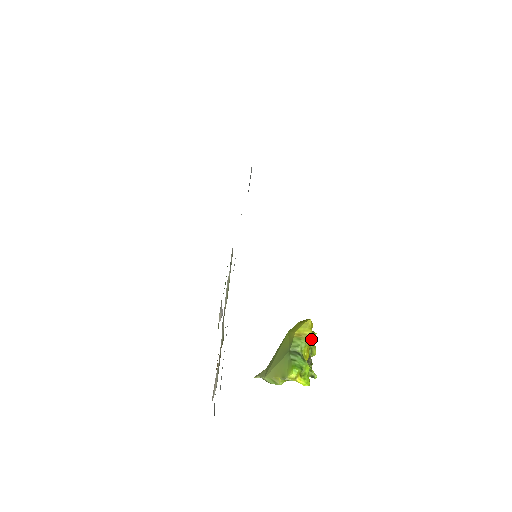
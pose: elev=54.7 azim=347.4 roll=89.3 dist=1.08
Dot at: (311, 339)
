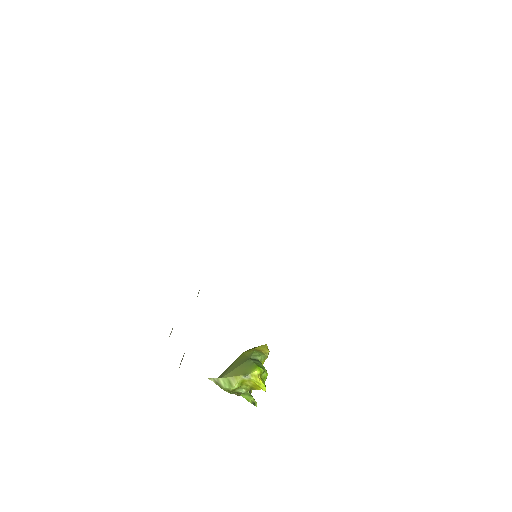
Dot at: occluded
